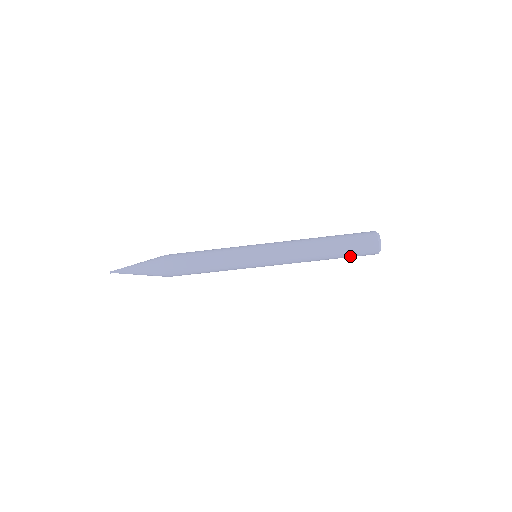
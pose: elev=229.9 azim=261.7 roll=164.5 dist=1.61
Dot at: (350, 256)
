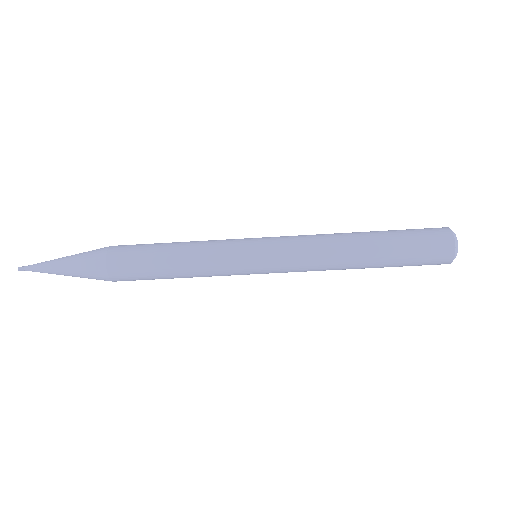
Dot at: occluded
